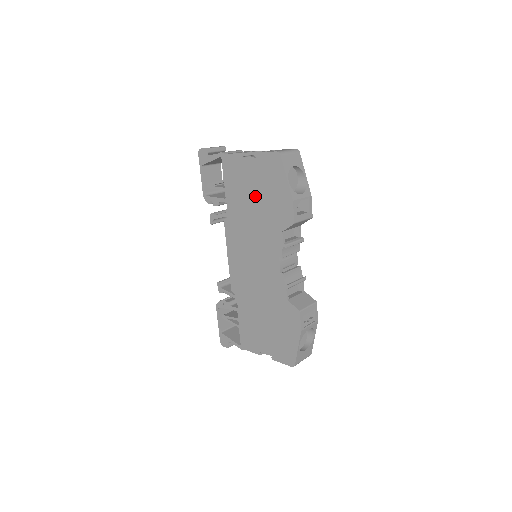
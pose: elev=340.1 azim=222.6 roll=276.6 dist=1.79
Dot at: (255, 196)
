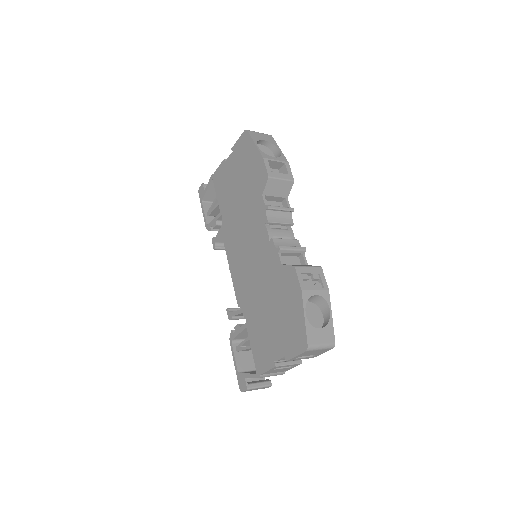
Dot at: (238, 185)
